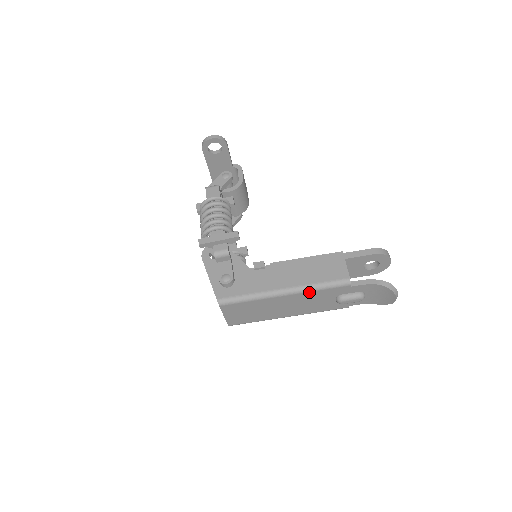
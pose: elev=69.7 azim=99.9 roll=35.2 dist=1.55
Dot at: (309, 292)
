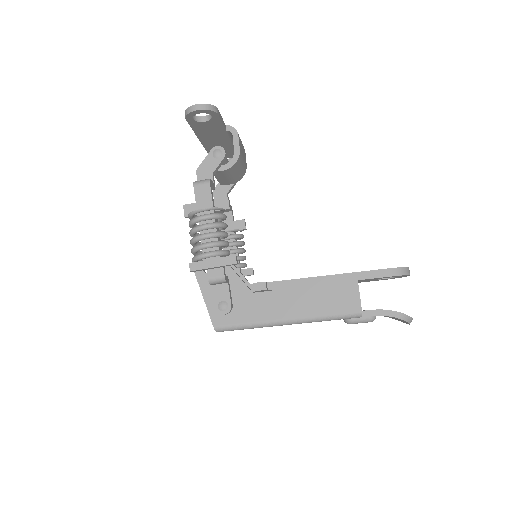
Dot at: occluded
